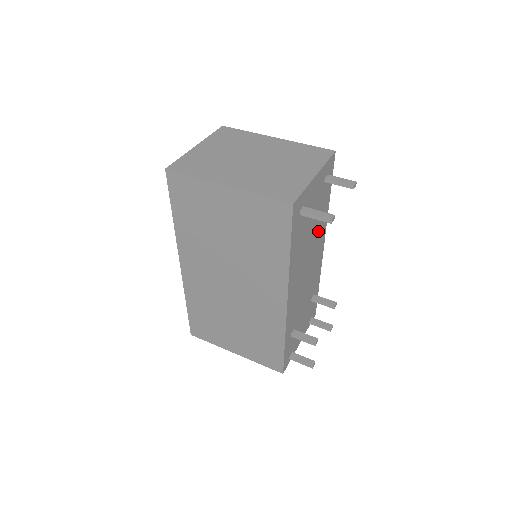
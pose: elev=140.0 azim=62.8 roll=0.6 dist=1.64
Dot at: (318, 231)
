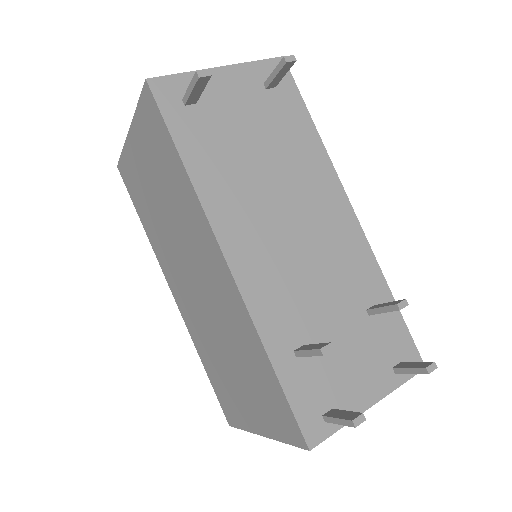
Dot at: (300, 169)
